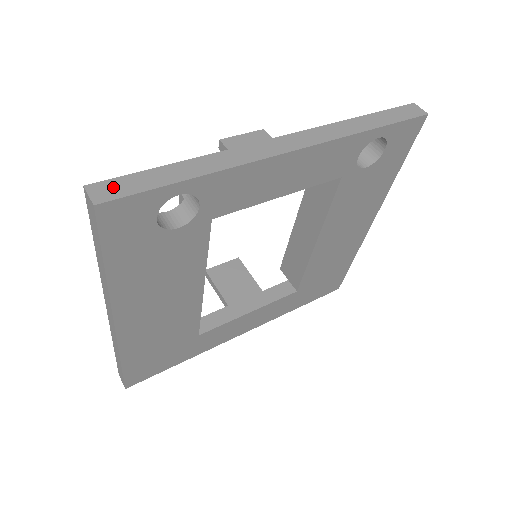
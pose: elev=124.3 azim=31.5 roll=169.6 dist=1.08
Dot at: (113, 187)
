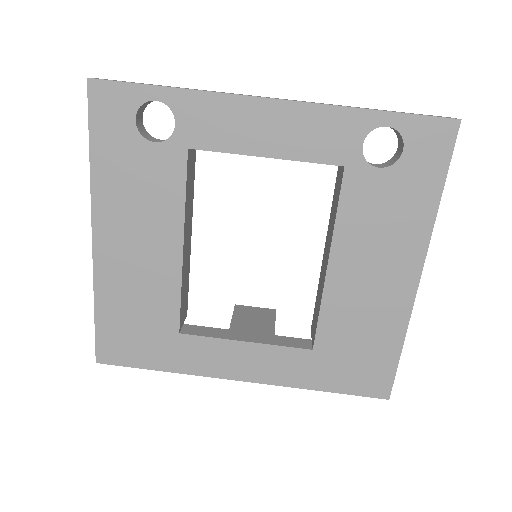
Dot at: occluded
